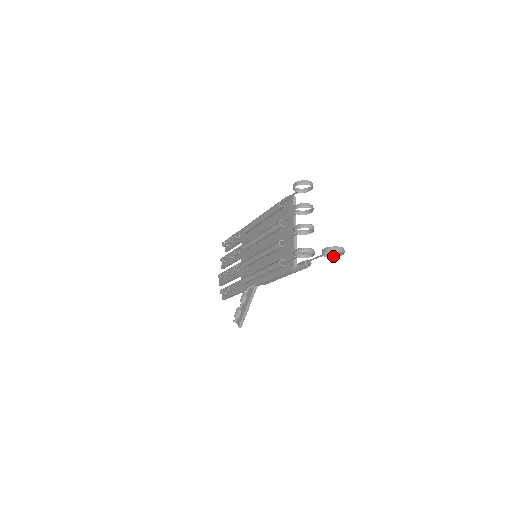
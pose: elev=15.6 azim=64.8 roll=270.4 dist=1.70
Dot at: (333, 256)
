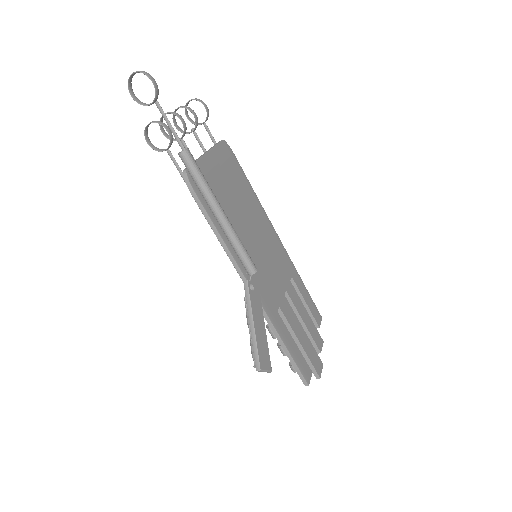
Dot at: (155, 97)
